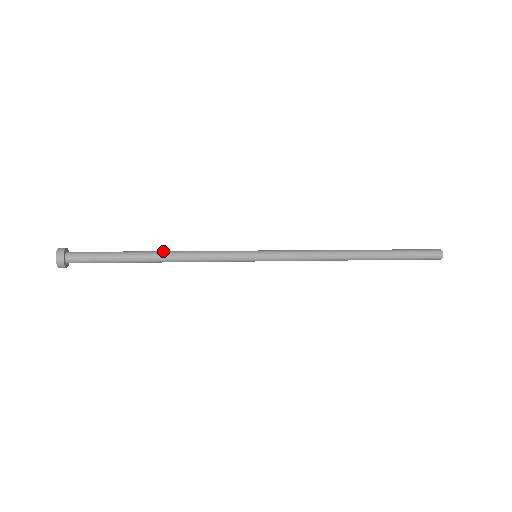
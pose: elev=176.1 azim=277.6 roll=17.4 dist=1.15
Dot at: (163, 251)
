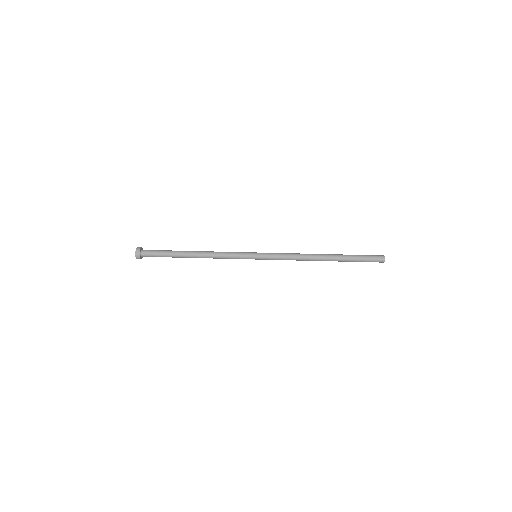
Dot at: (198, 251)
